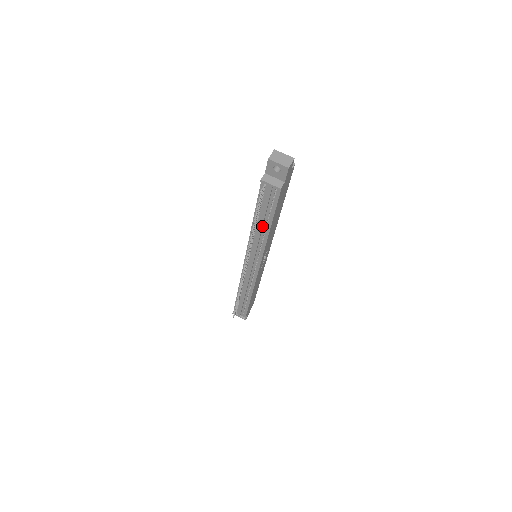
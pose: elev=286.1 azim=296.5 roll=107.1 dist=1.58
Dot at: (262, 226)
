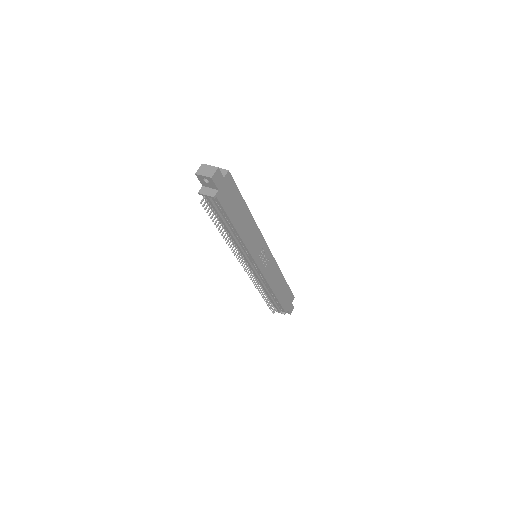
Dot at: (230, 231)
